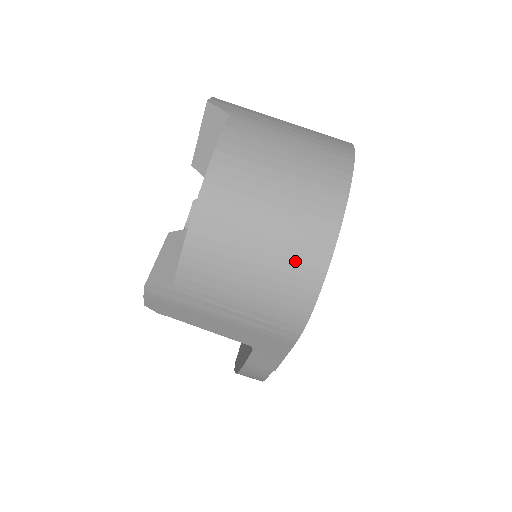
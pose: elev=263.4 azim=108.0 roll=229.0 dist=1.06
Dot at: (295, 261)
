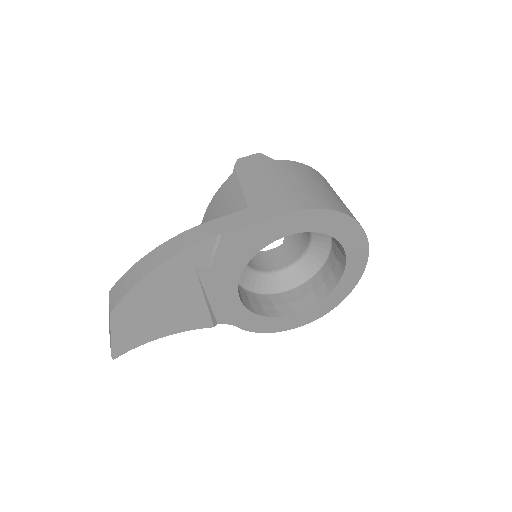
Dot at: (336, 201)
